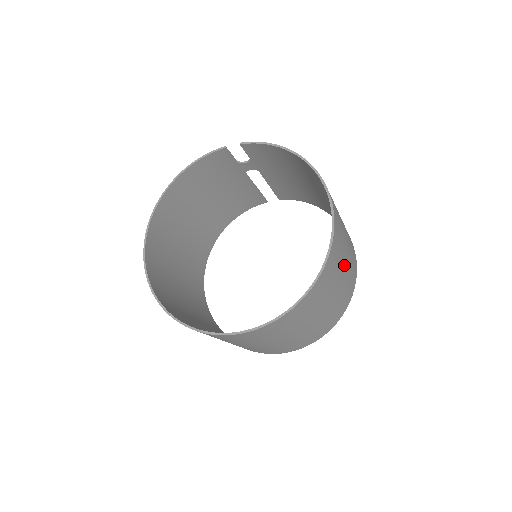
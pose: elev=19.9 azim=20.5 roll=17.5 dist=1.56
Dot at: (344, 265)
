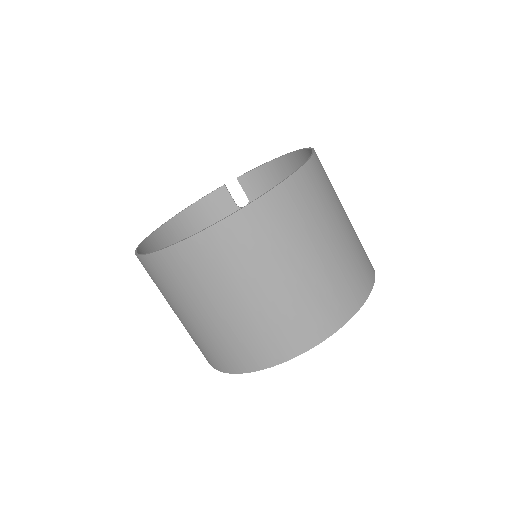
Dot at: (343, 214)
